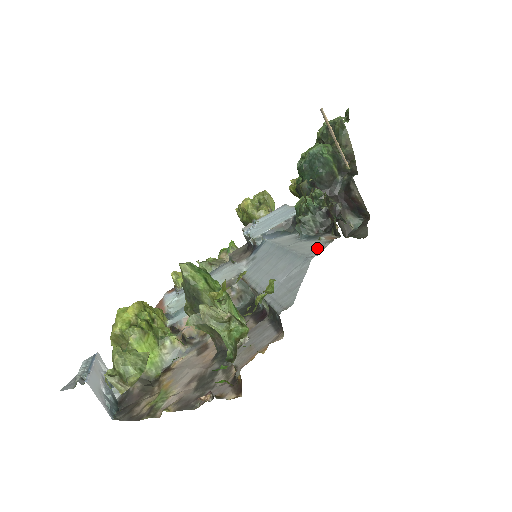
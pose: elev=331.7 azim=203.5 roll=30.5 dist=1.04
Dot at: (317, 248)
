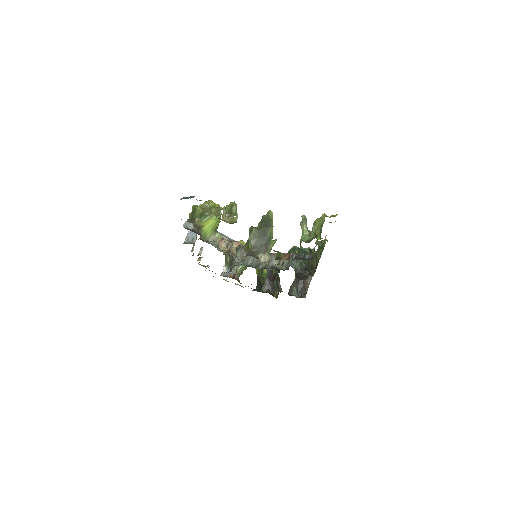
Dot at: occluded
